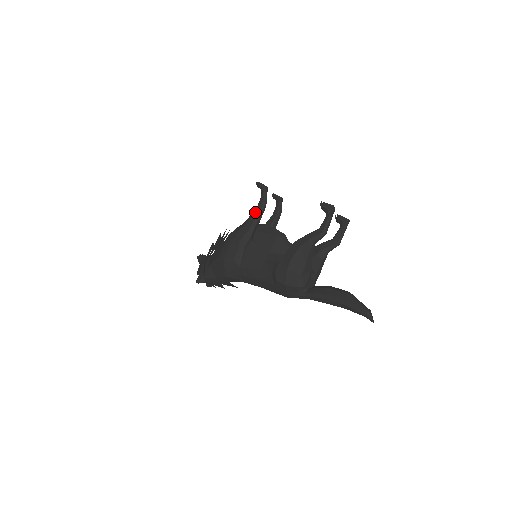
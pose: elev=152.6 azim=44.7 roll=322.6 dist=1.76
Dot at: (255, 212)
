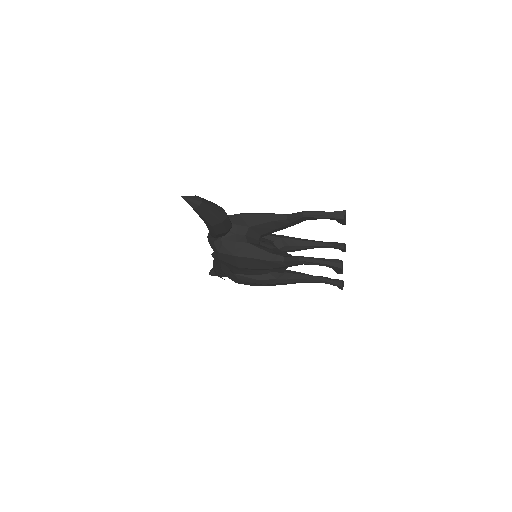
Dot at: occluded
